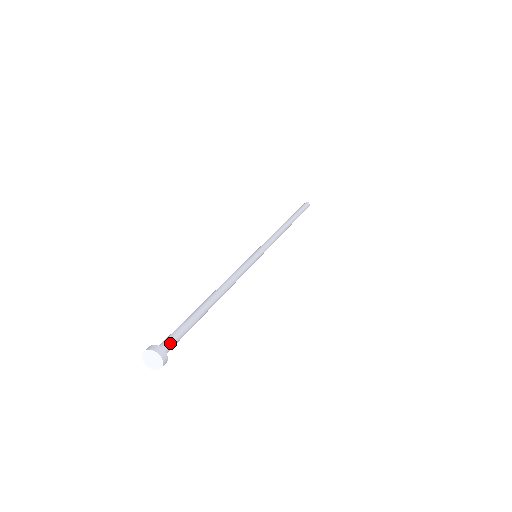
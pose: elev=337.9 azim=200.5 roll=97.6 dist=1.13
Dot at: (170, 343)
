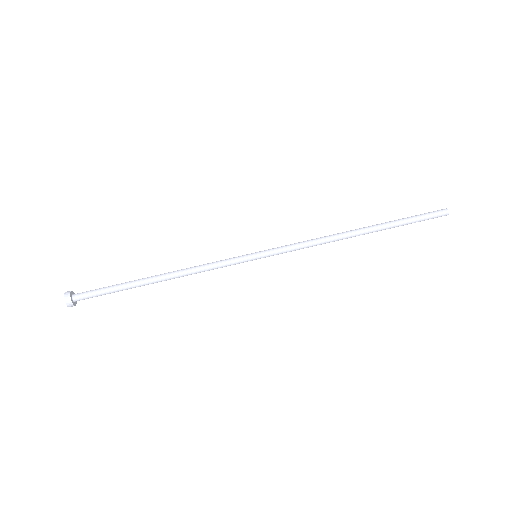
Dot at: occluded
